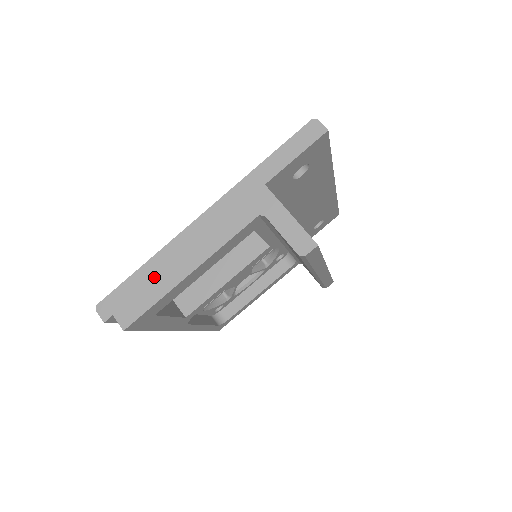
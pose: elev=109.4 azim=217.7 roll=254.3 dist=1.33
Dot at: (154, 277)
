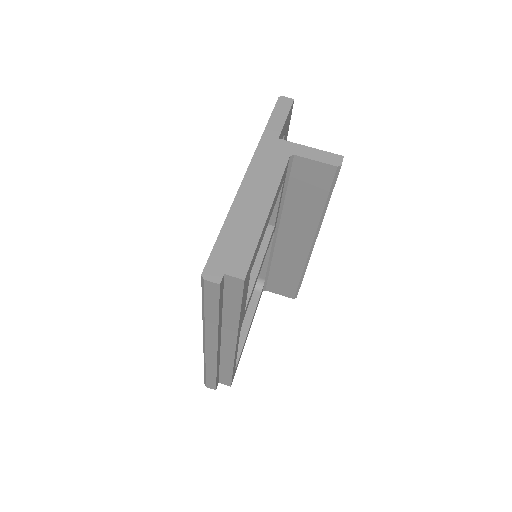
Dot at: (240, 228)
